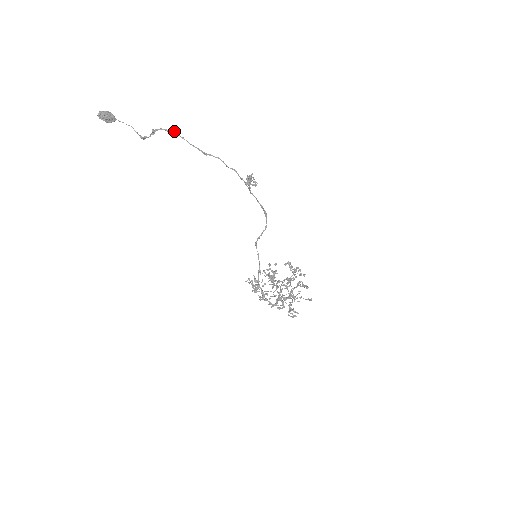
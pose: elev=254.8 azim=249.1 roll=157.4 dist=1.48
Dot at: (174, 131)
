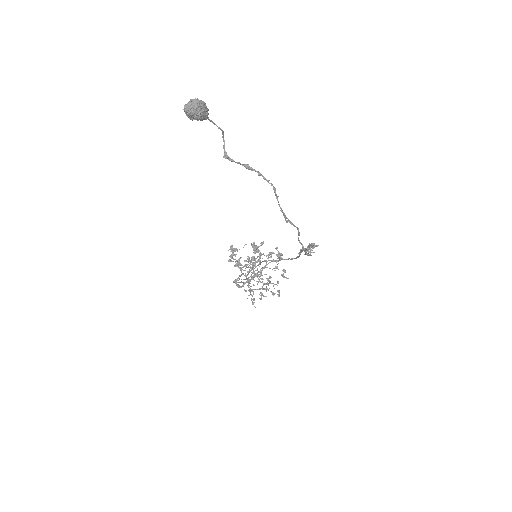
Dot at: occluded
